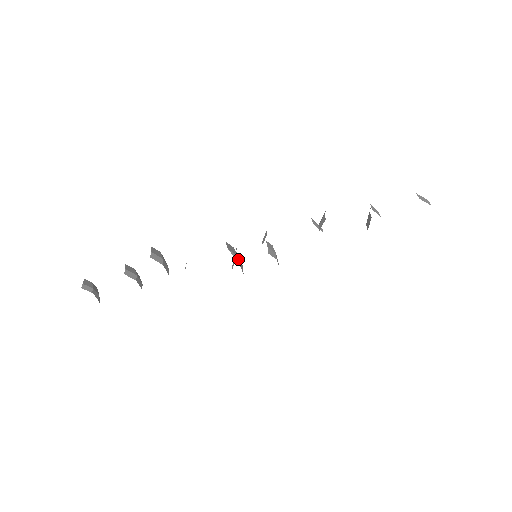
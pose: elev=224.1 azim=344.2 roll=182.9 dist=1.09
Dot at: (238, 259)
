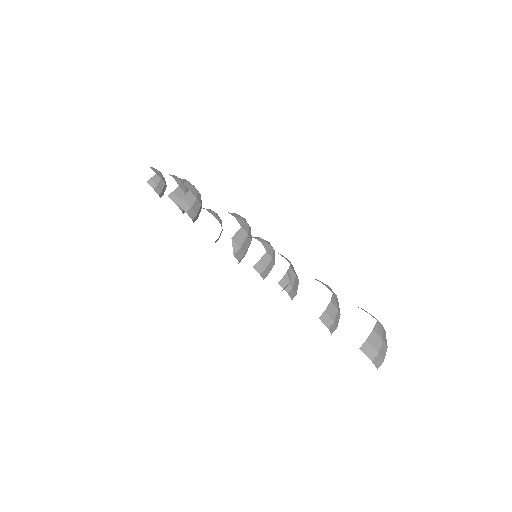
Dot at: (237, 250)
